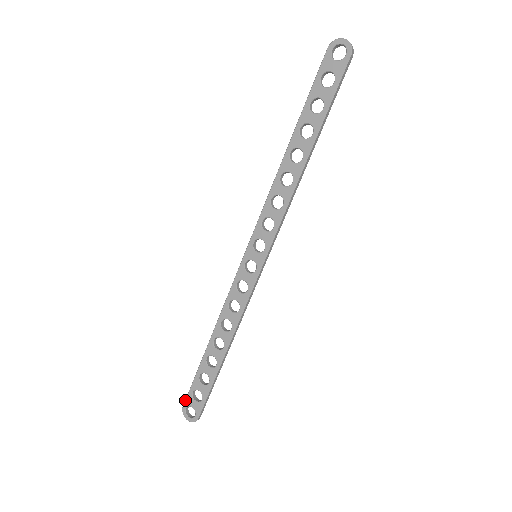
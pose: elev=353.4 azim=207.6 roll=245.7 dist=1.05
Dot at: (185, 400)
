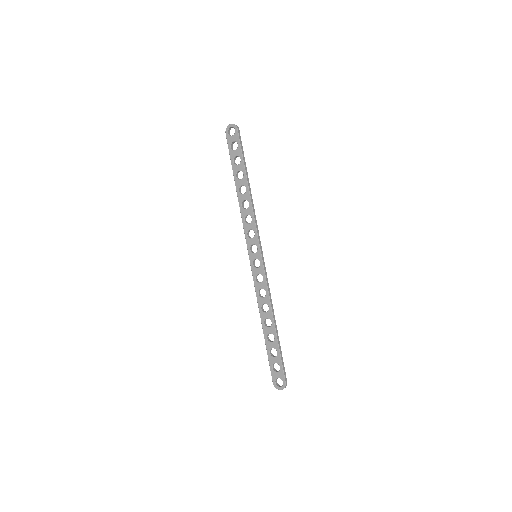
Dot at: occluded
